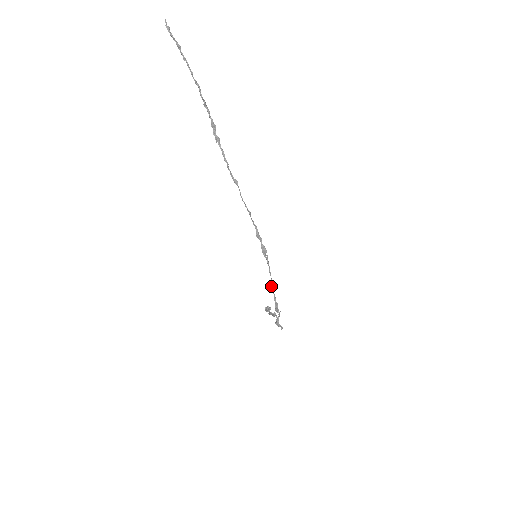
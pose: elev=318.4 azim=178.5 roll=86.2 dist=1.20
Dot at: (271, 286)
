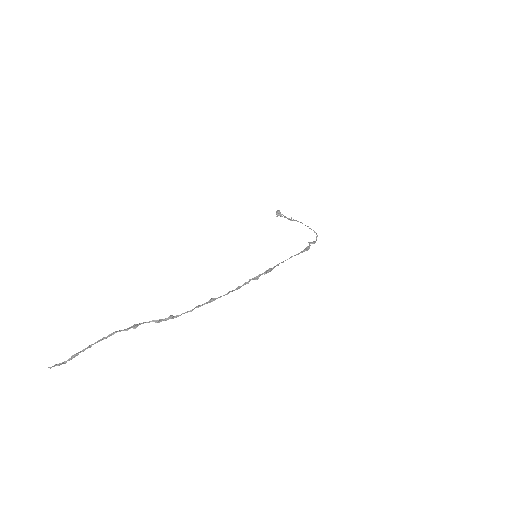
Dot at: occluded
